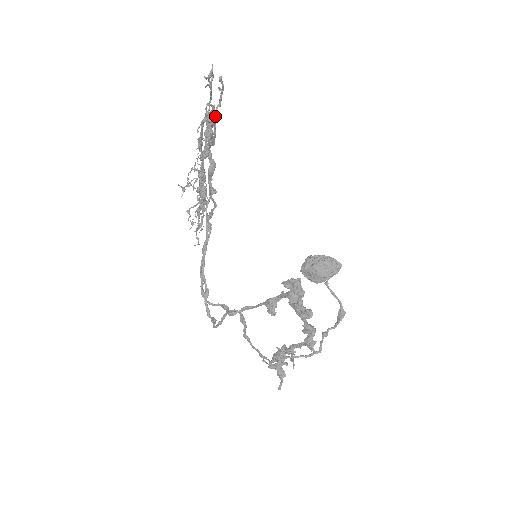
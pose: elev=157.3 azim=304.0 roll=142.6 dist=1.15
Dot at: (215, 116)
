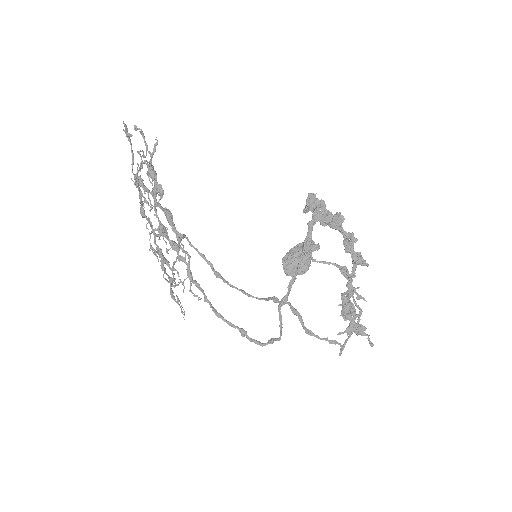
Dot at: (150, 154)
